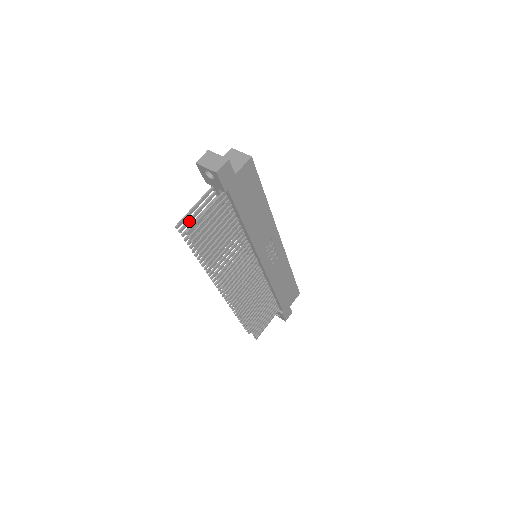
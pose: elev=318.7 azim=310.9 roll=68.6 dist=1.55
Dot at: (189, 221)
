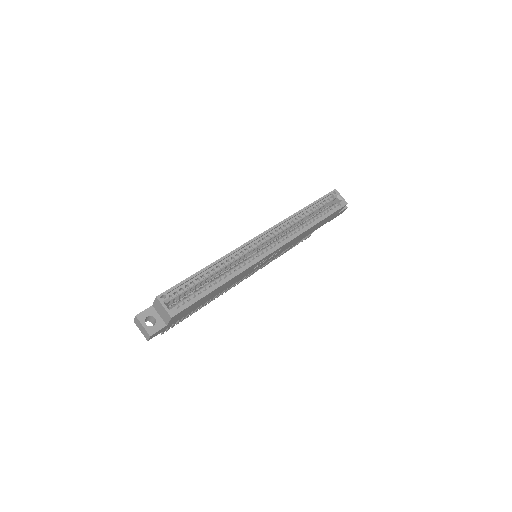
Dot at: occluded
